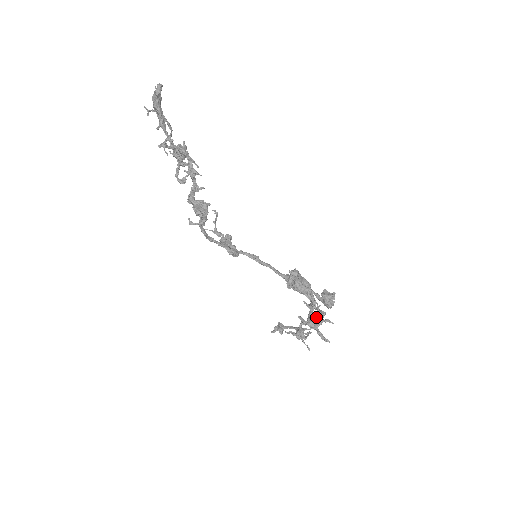
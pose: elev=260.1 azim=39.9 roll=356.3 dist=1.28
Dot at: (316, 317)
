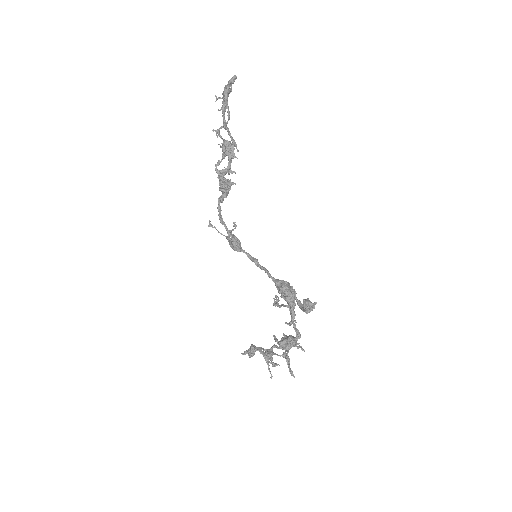
Dot at: (290, 338)
